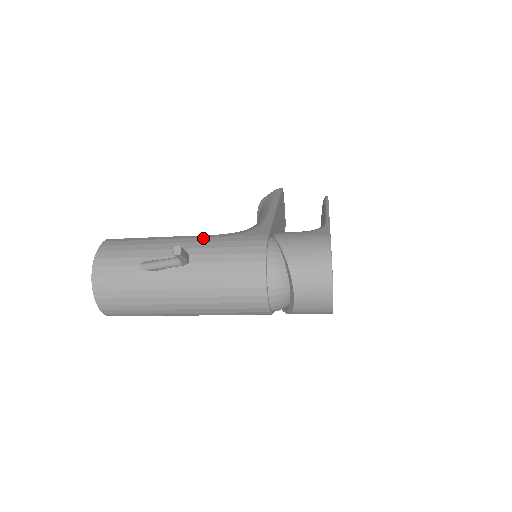
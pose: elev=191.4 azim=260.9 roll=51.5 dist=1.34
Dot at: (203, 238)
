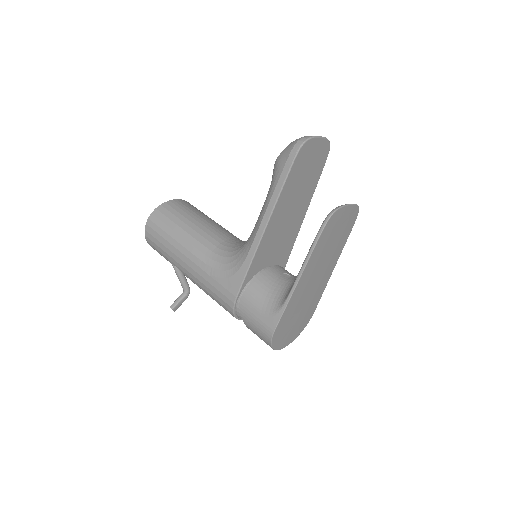
Dot at: (198, 268)
